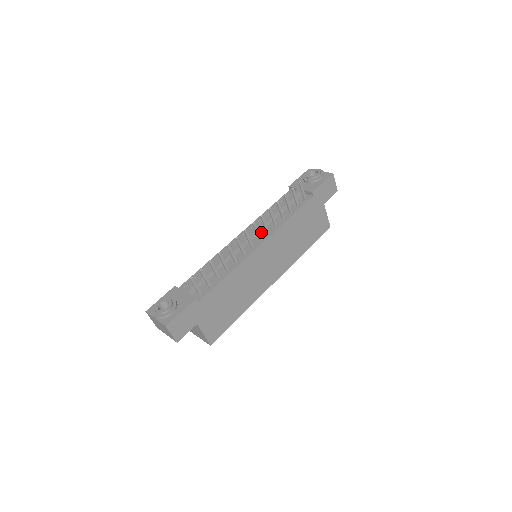
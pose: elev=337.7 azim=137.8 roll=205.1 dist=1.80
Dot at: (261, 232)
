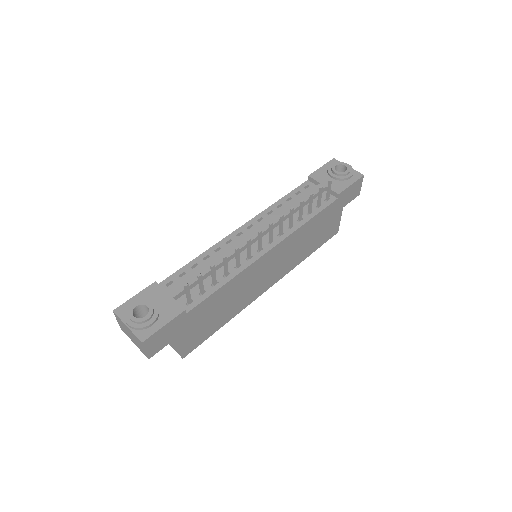
Dot at: occluded
